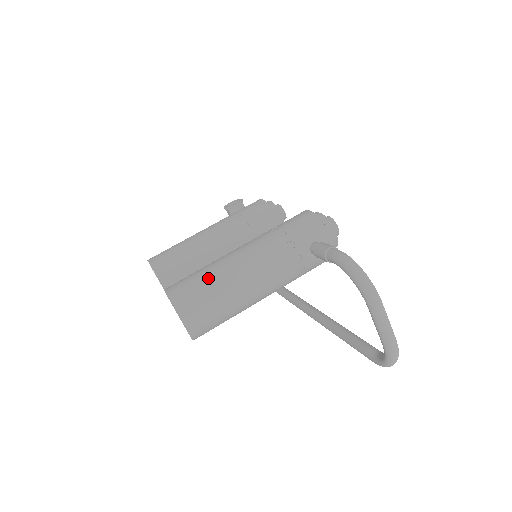
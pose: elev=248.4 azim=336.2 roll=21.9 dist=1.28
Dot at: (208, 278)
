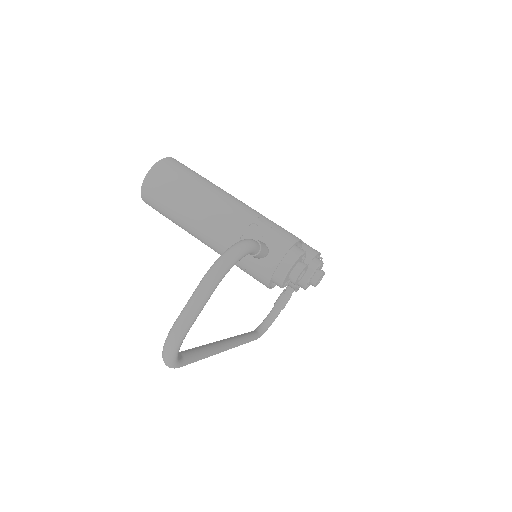
Dot at: (195, 177)
